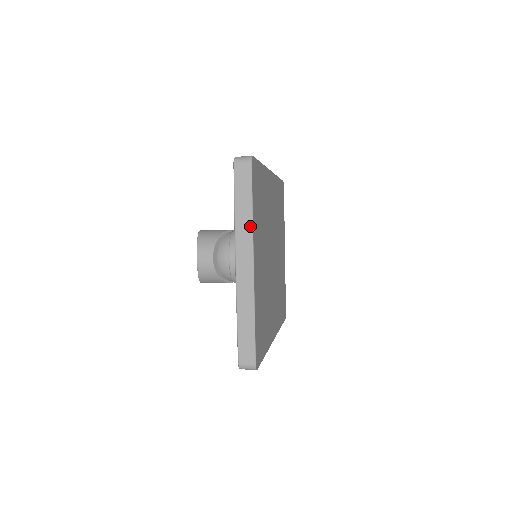
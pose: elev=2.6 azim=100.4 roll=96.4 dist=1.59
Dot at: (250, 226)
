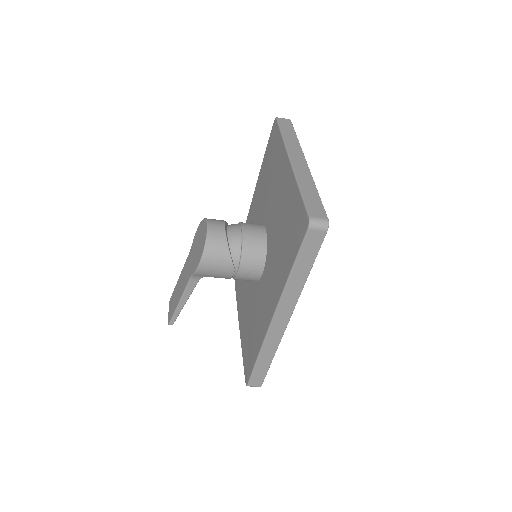
Dot at: (298, 143)
